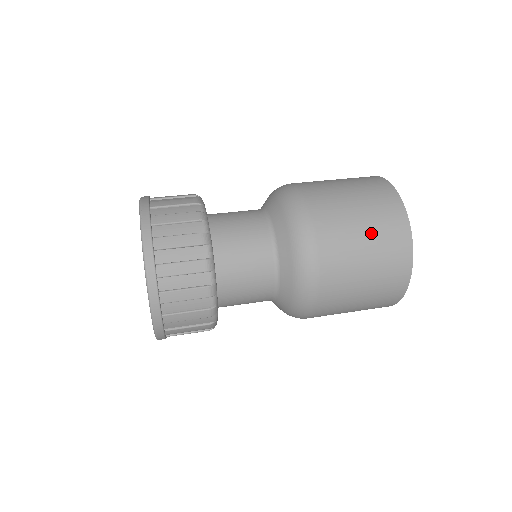
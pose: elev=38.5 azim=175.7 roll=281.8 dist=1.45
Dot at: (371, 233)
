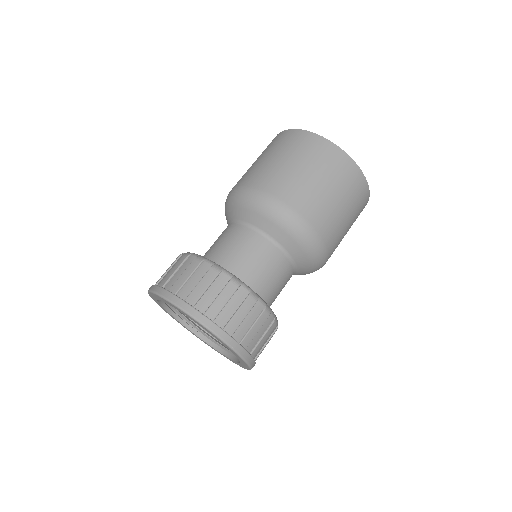
Dot at: (352, 223)
